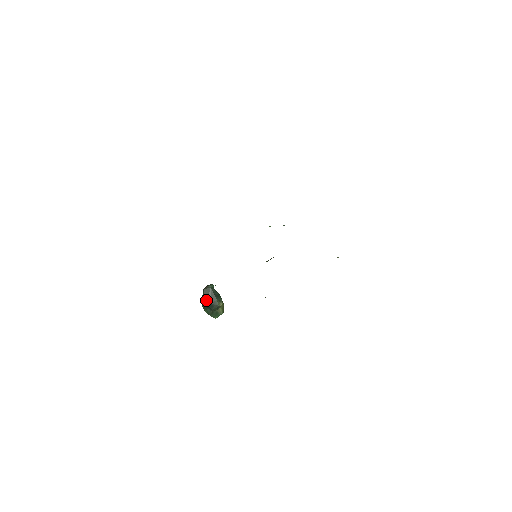
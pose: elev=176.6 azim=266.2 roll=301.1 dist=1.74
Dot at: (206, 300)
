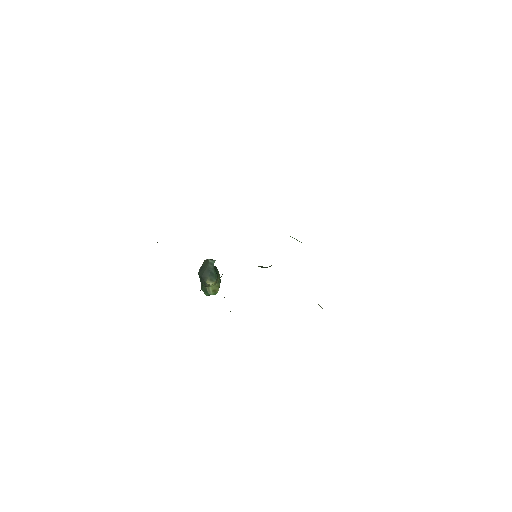
Dot at: (200, 271)
